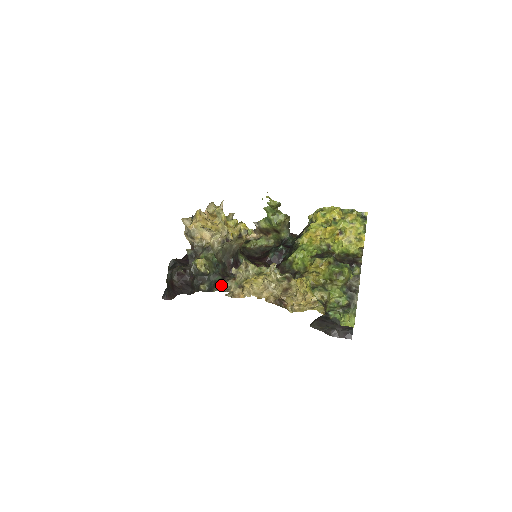
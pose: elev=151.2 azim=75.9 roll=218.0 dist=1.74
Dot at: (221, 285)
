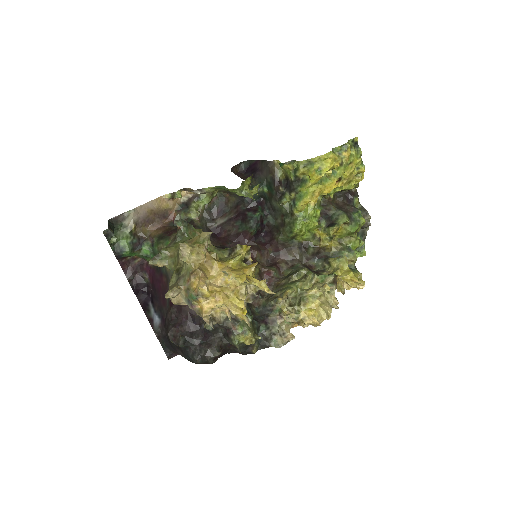
Dot at: (273, 334)
